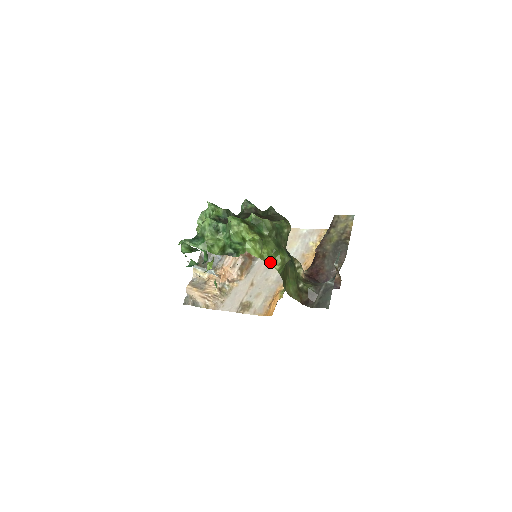
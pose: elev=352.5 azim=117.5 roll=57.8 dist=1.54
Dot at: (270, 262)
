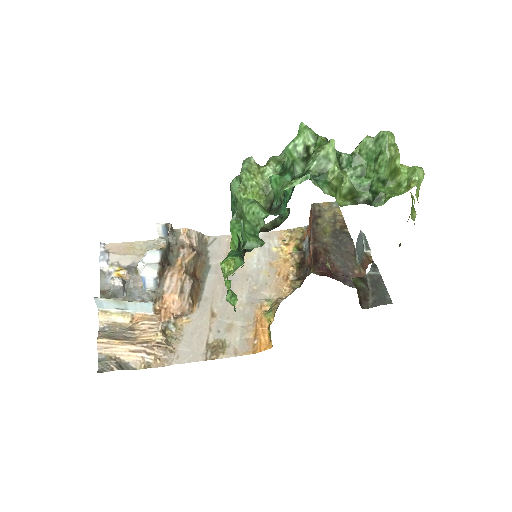
Dot at: occluded
